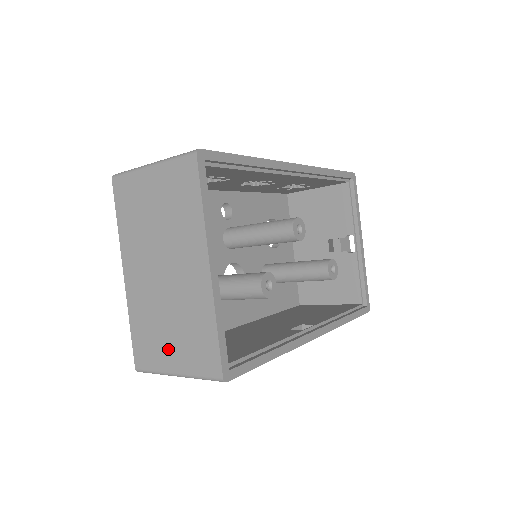
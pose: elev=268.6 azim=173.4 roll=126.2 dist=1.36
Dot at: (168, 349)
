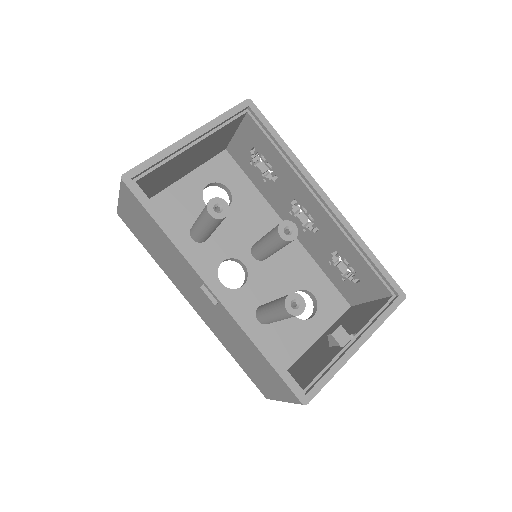
Dot at: occluded
